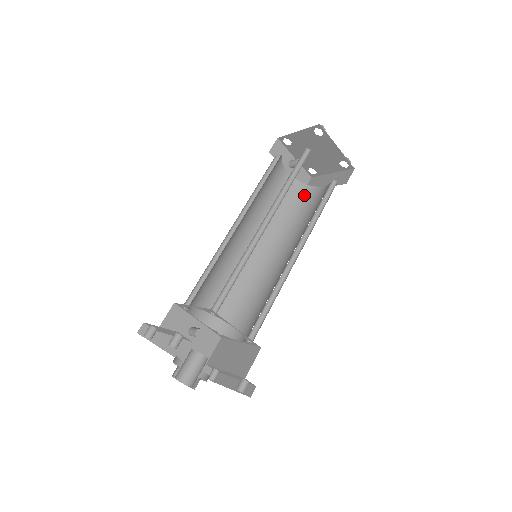
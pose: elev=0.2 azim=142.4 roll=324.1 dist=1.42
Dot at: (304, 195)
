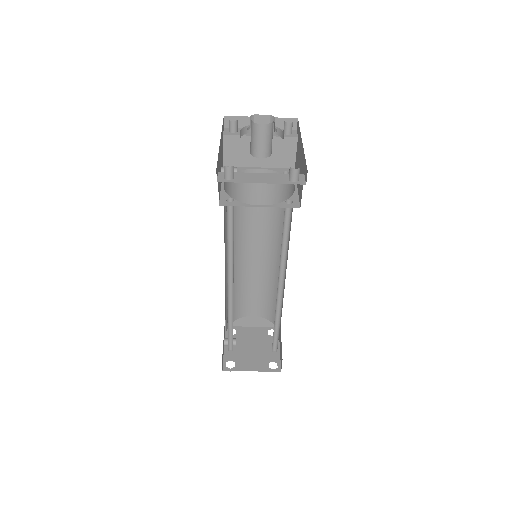
Dot at: occluded
